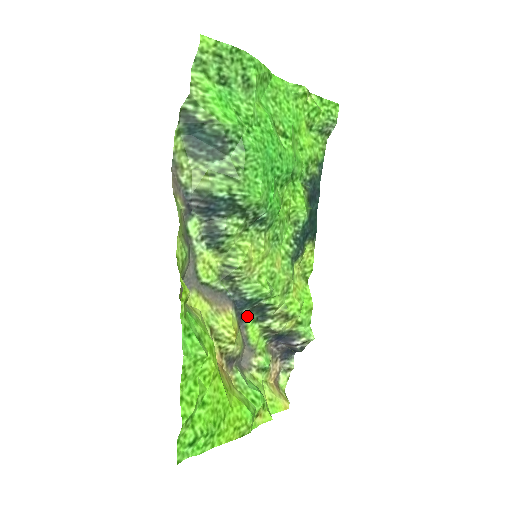
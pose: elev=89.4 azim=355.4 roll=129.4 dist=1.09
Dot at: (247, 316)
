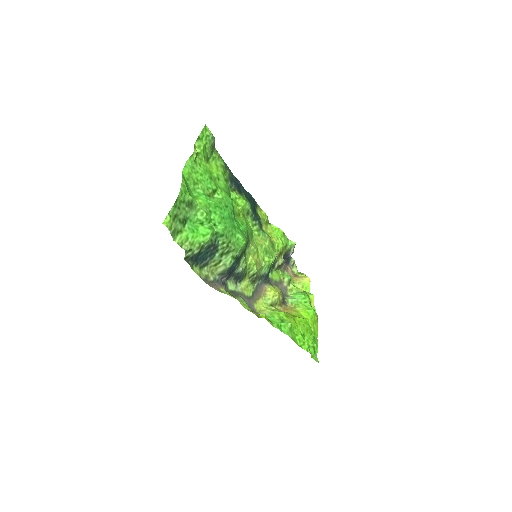
Dot at: occluded
